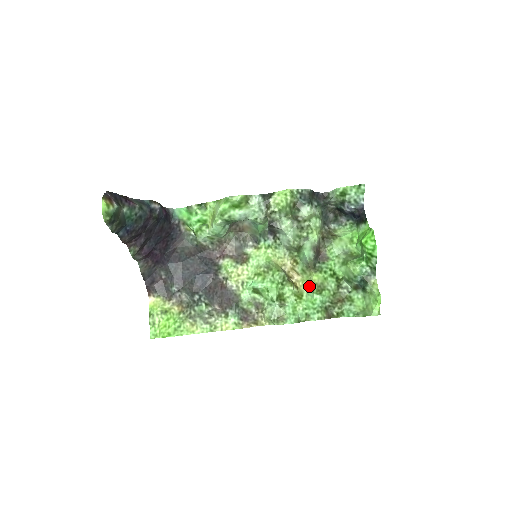
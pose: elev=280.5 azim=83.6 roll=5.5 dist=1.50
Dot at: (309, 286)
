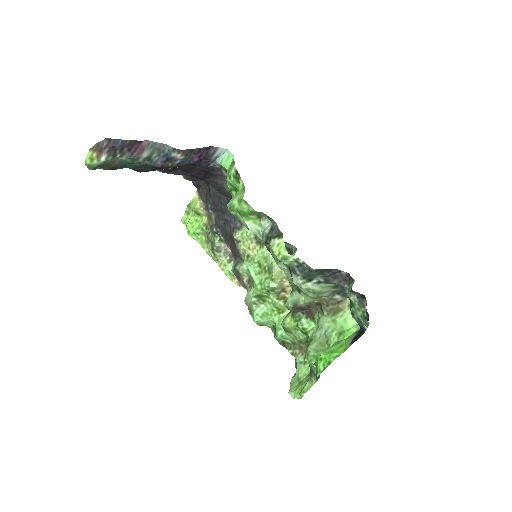
Dot at: occluded
